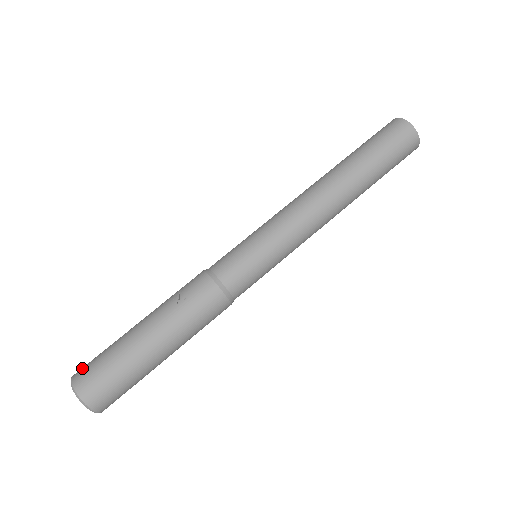
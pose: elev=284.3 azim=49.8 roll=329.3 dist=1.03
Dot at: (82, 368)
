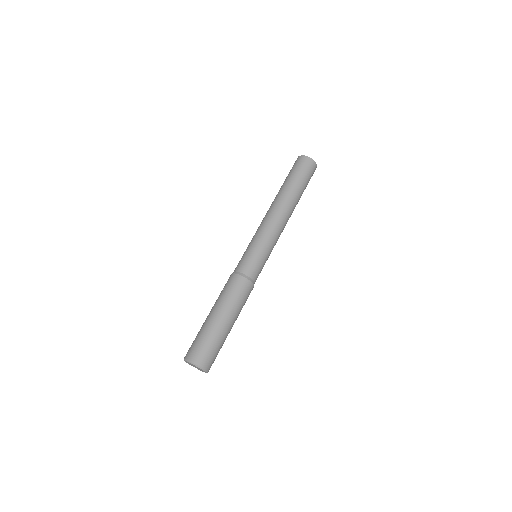
Dot at: occluded
